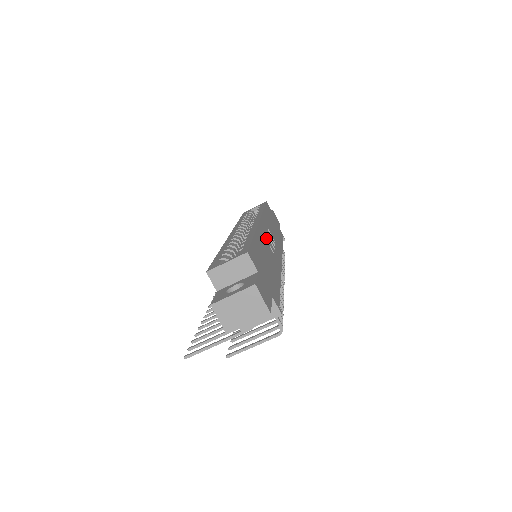
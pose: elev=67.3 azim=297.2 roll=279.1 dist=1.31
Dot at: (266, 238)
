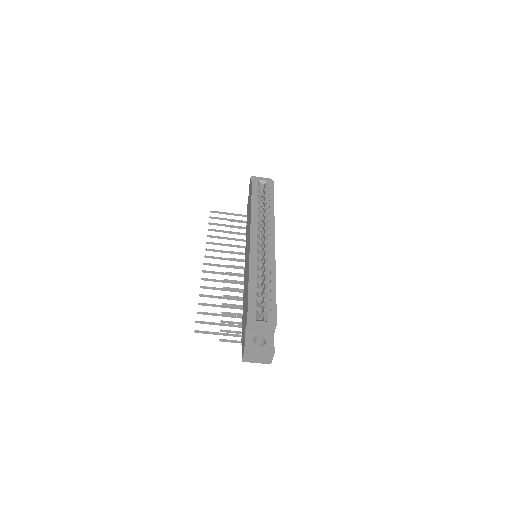
Dot at: occluded
